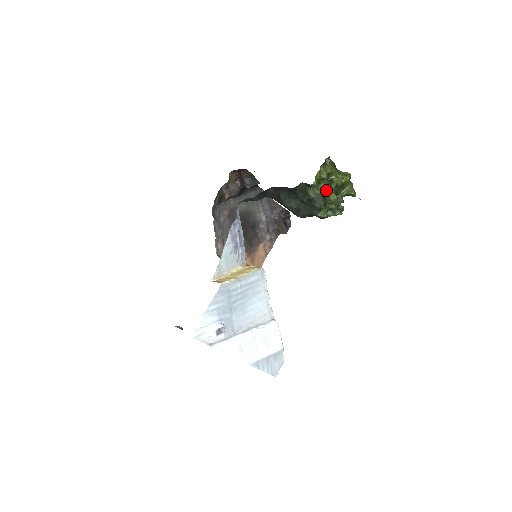
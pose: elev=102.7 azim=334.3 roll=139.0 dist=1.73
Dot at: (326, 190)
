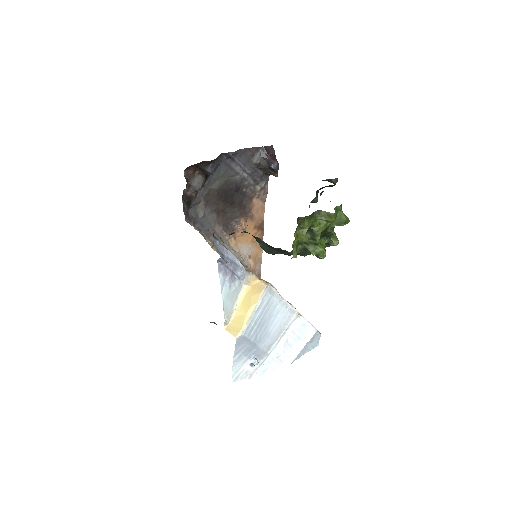
Dot at: (311, 246)
